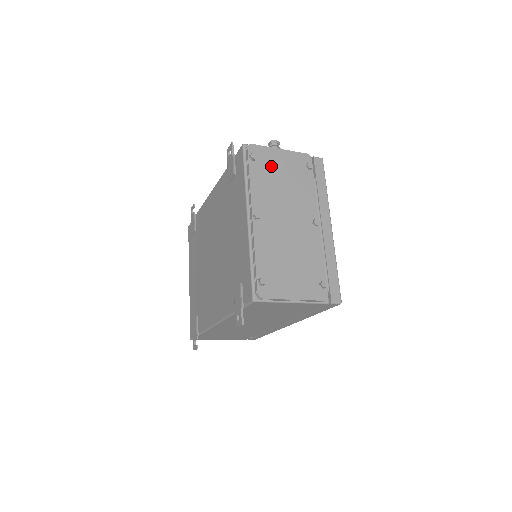
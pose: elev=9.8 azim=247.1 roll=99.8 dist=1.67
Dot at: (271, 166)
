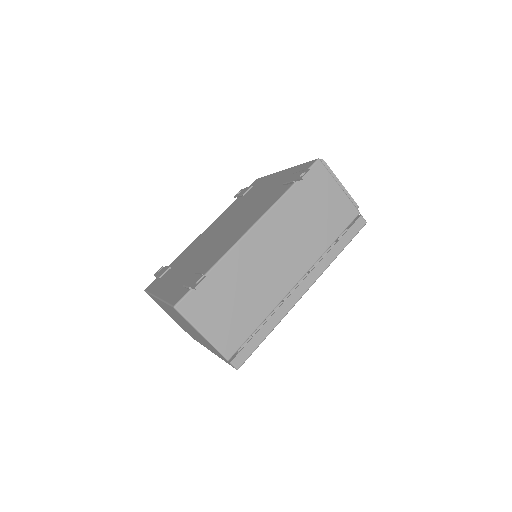
Dot at: occluded
